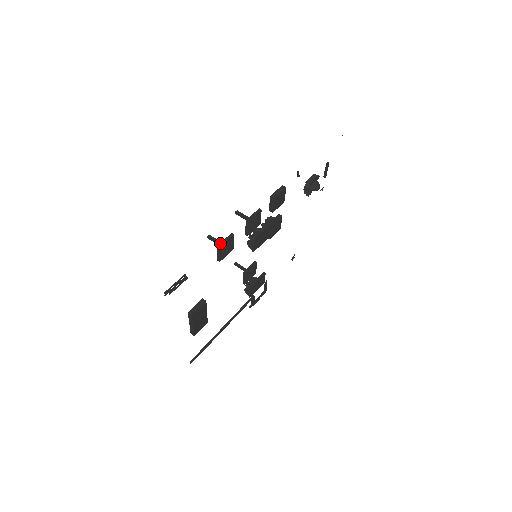
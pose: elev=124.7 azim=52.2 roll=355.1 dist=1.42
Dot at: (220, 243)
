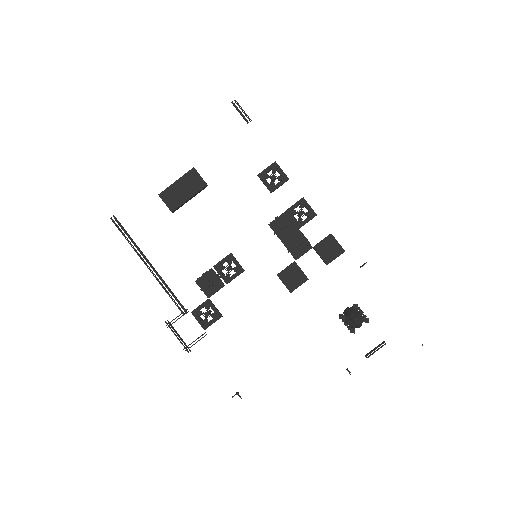
Dot at: (278, 165)
